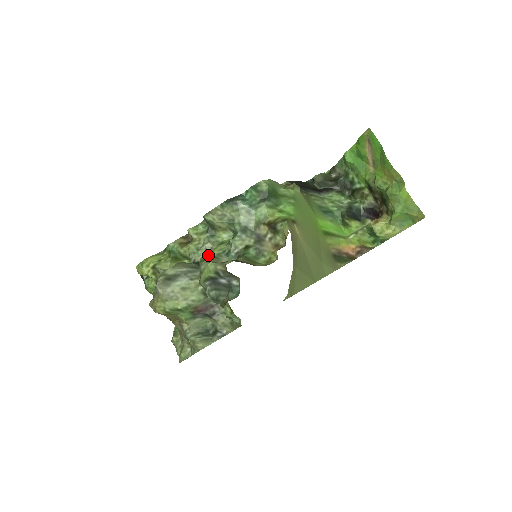
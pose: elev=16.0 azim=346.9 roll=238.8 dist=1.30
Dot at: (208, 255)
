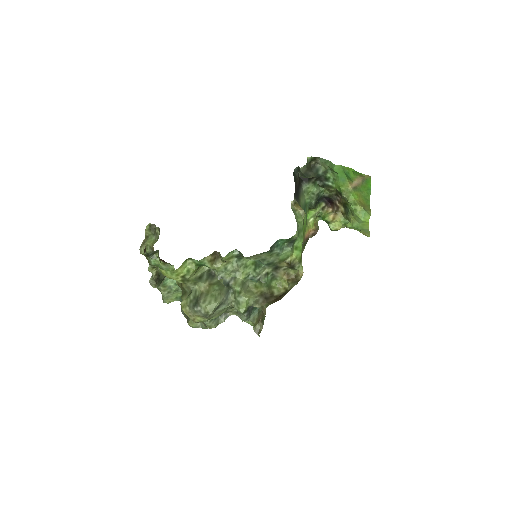
Dot at: (240, 284)
